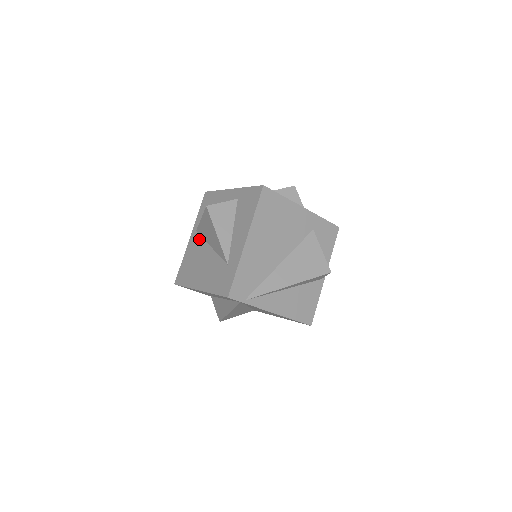
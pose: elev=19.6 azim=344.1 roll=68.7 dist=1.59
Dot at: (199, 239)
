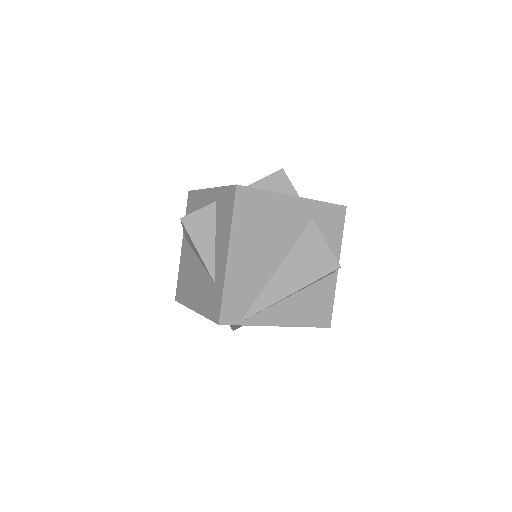
Dot at: (189, 249)
